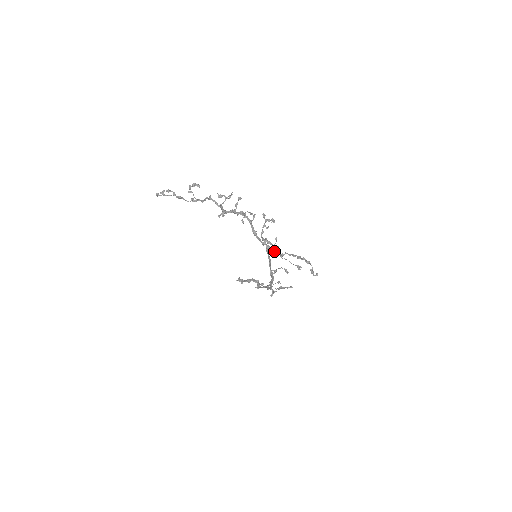
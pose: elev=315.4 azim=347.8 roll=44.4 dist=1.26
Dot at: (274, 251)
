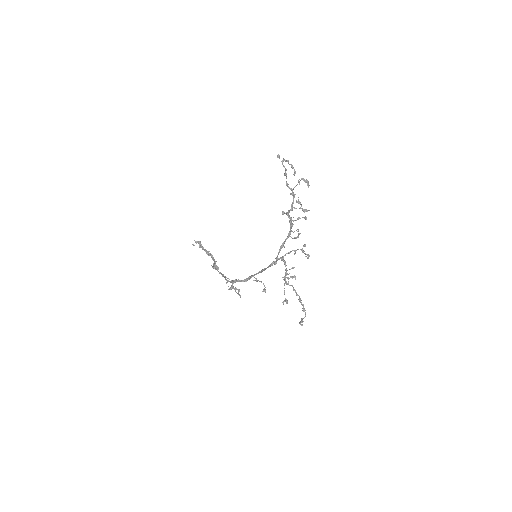
Dot at: occluded
